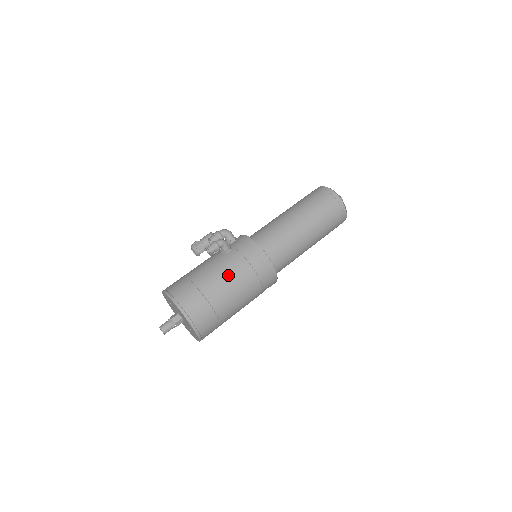
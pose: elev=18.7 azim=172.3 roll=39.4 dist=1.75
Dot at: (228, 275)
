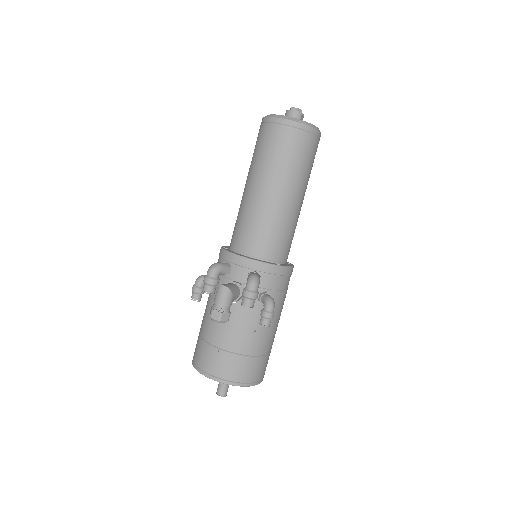
Dot at: occluded
